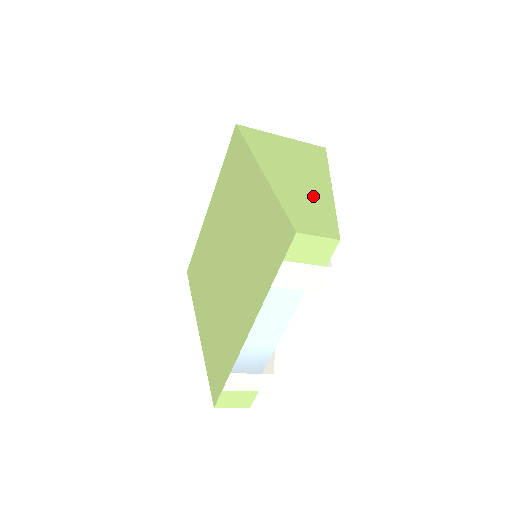
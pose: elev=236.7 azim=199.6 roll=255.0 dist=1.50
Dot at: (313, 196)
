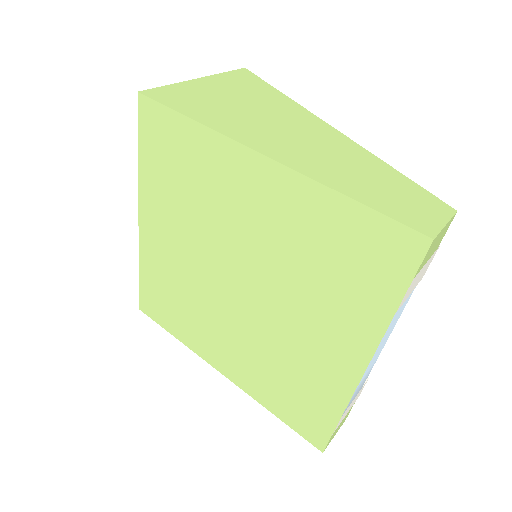
Dot at: (351, 159)
